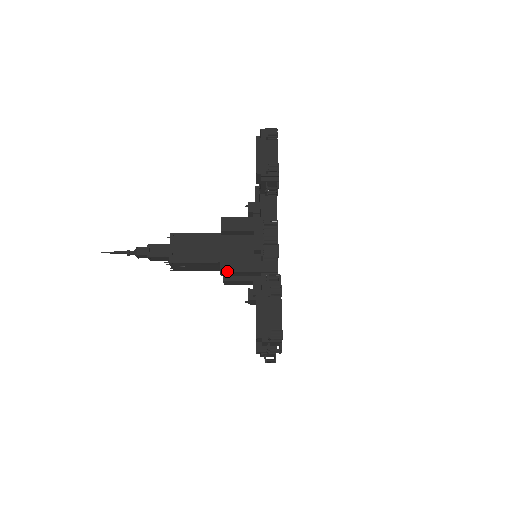
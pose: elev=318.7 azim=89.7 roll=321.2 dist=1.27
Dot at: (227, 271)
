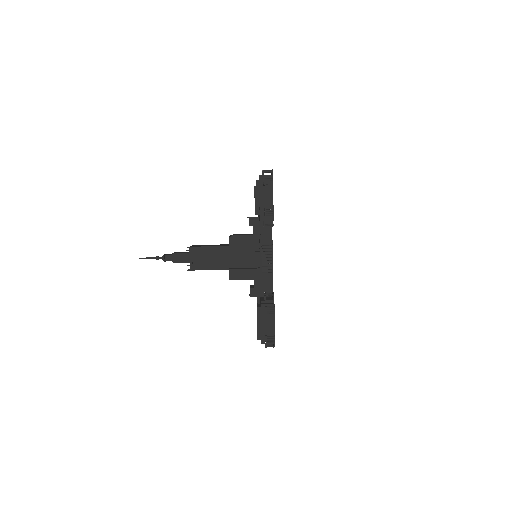
Dot at: occluded
